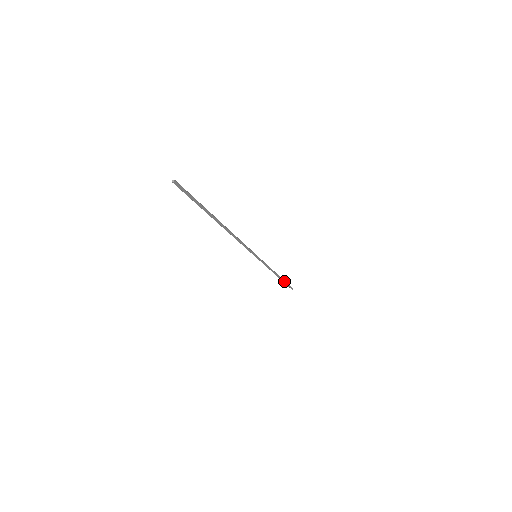
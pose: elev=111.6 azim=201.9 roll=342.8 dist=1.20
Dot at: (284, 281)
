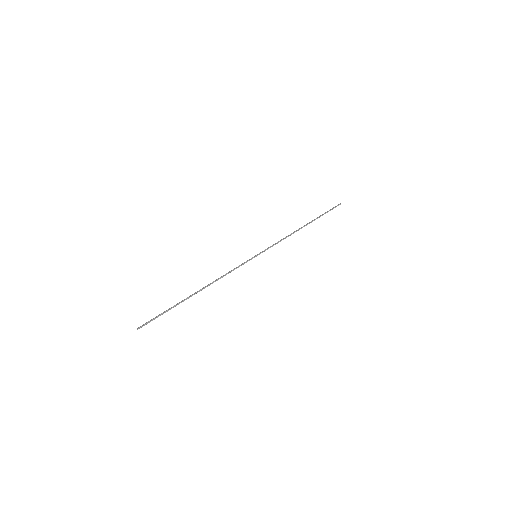
Dot at: (317, 218)
